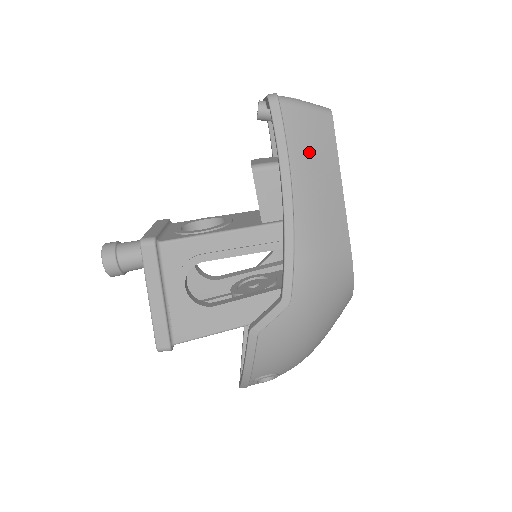
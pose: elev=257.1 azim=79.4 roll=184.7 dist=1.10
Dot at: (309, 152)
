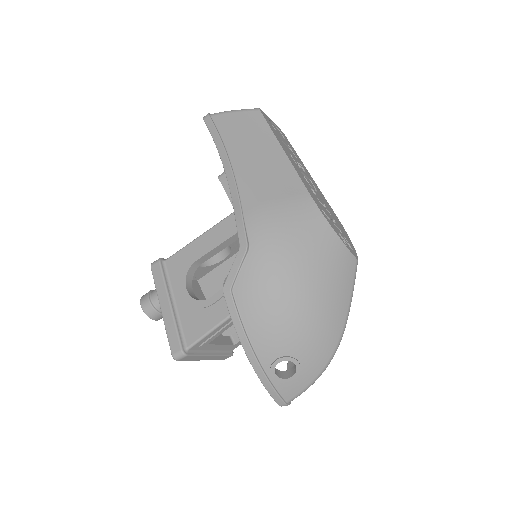
Dot at: (242, 135)
